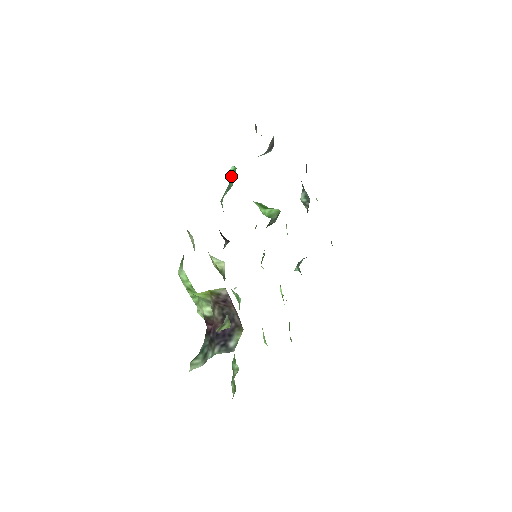
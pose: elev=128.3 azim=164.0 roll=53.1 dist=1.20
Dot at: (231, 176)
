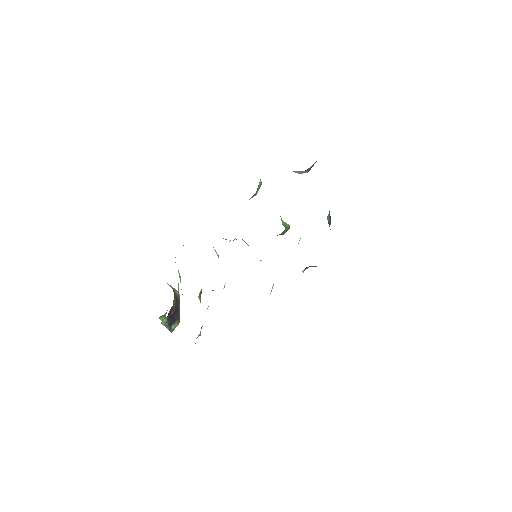
Dot at: (258, 187)
